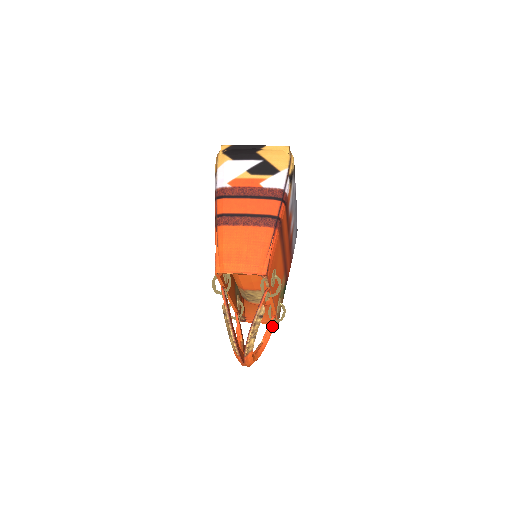
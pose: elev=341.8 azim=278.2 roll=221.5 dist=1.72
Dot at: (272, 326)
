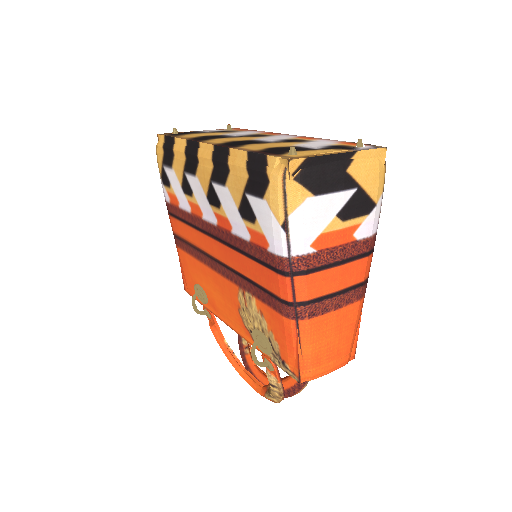
Dot at: occluded
